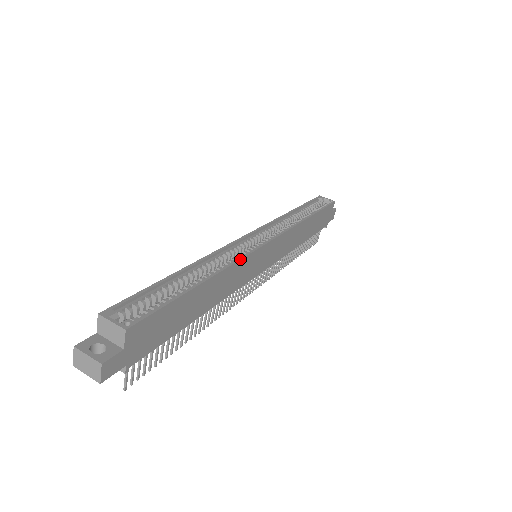
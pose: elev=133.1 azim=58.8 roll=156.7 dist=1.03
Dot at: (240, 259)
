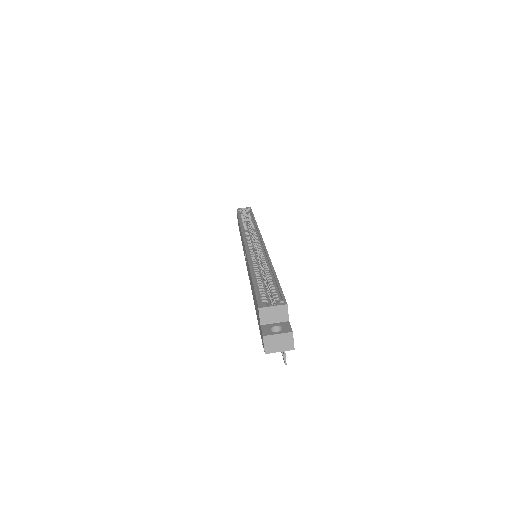
Dot at: (267, 252)
